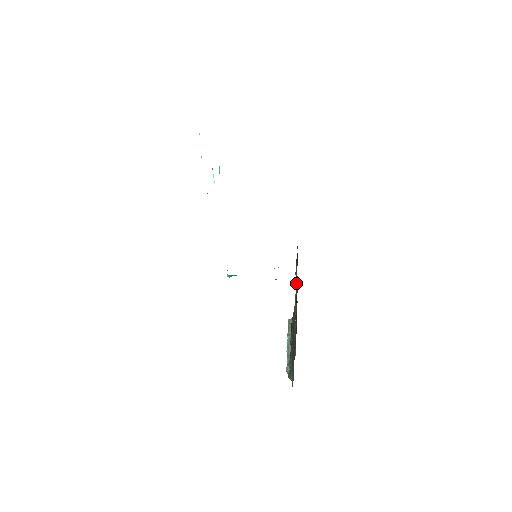
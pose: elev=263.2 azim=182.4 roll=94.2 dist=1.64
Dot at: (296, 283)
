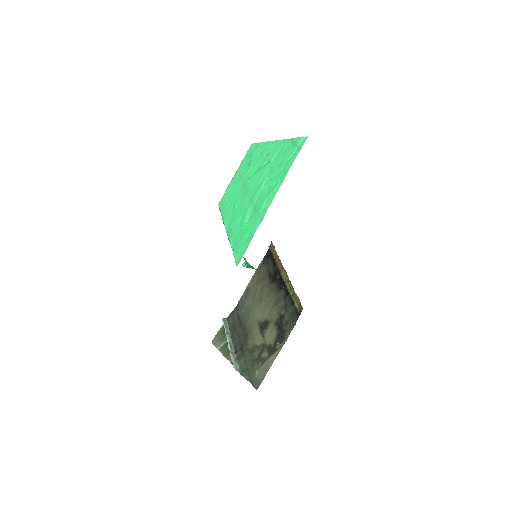
Dot at: (271, 294)
